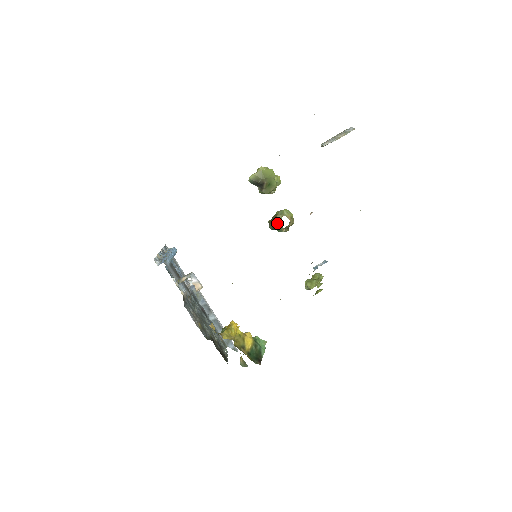
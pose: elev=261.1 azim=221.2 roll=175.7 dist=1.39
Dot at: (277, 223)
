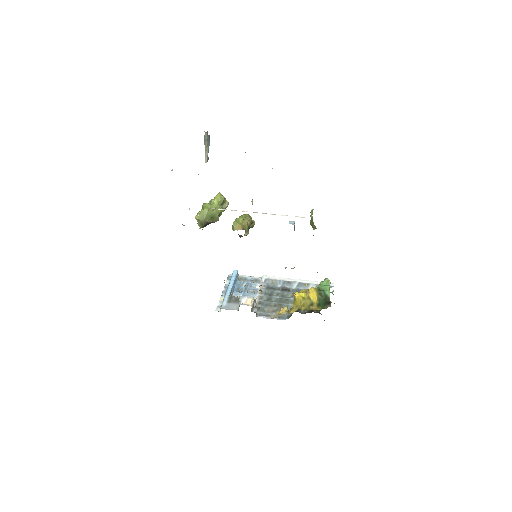
Dot at: occluded
